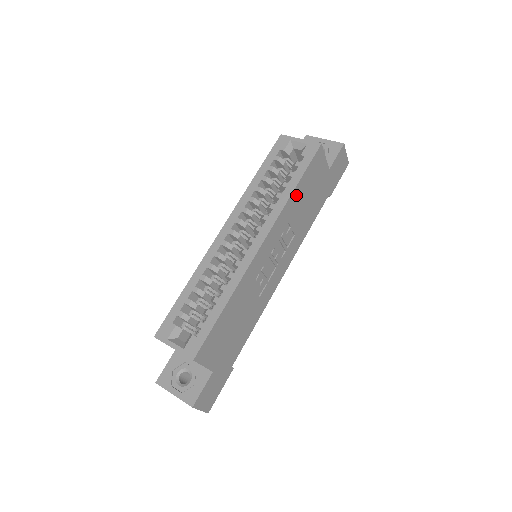
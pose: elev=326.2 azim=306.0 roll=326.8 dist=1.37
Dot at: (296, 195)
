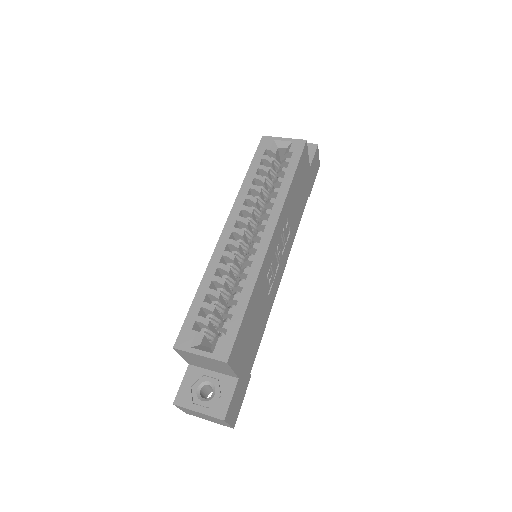
Dot at: (292, 189)
